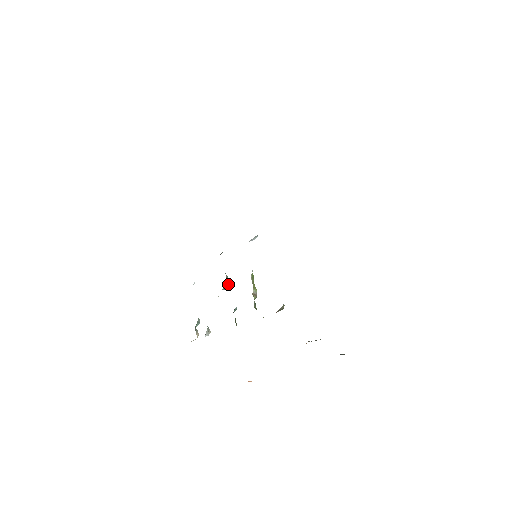
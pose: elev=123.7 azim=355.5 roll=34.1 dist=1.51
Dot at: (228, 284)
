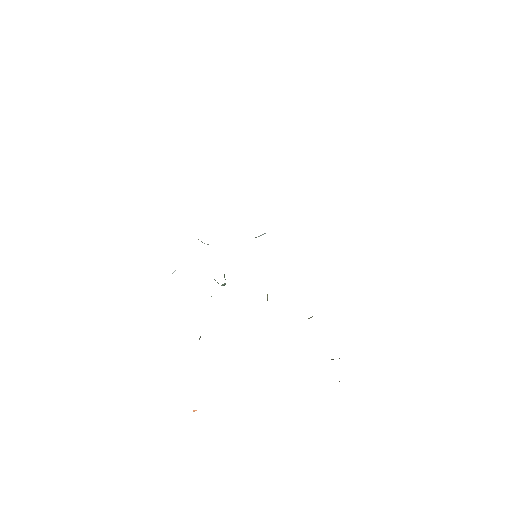
Dot at: occluded
